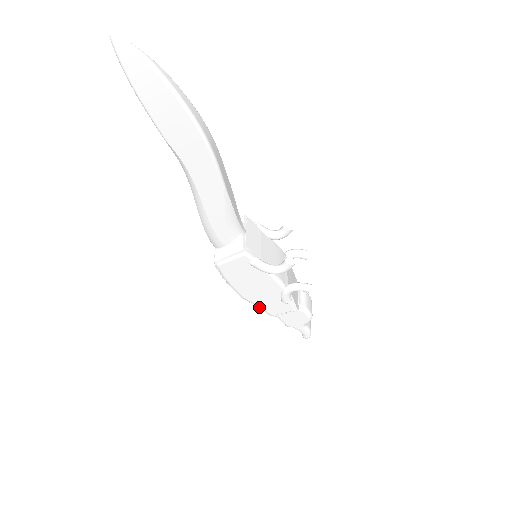
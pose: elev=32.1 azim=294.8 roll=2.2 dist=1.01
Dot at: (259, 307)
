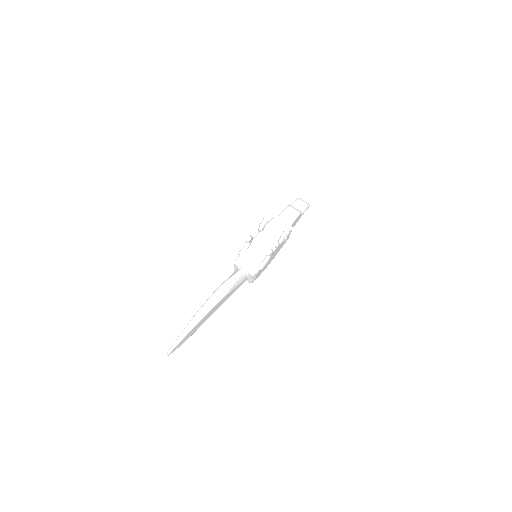
Dot at: occluded
